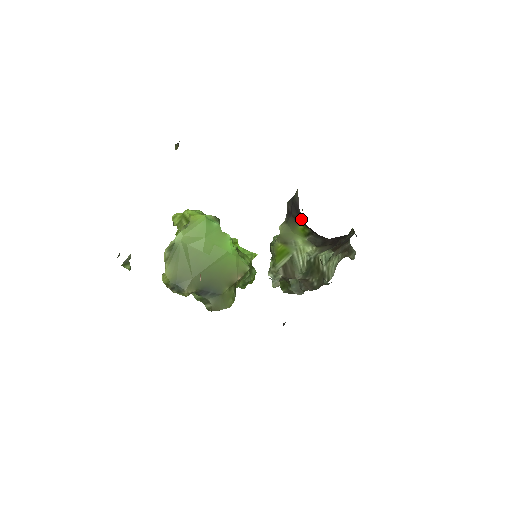
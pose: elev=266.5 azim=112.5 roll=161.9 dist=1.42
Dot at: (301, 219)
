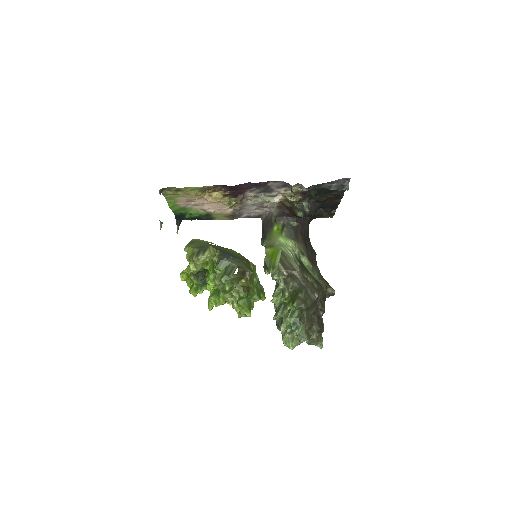
Dot at: (272, 220)
